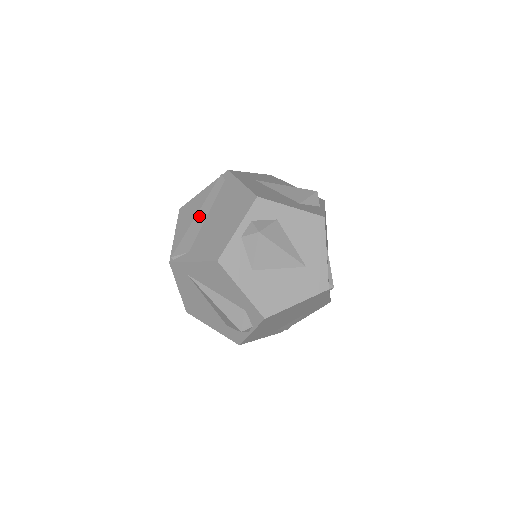
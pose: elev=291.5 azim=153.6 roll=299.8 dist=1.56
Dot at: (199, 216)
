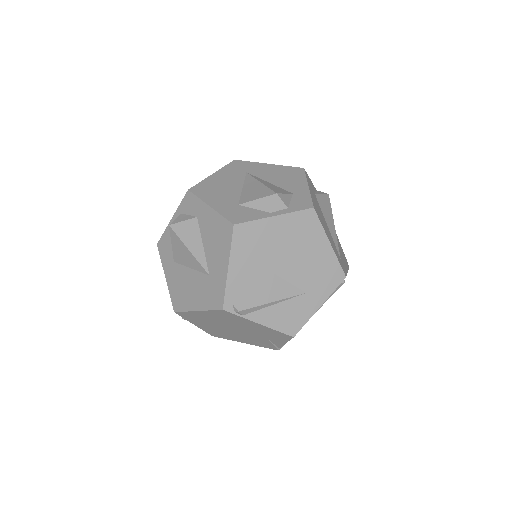
Dot at: occluded
